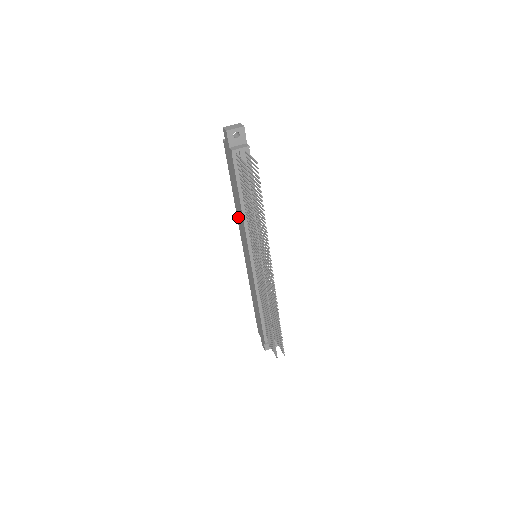
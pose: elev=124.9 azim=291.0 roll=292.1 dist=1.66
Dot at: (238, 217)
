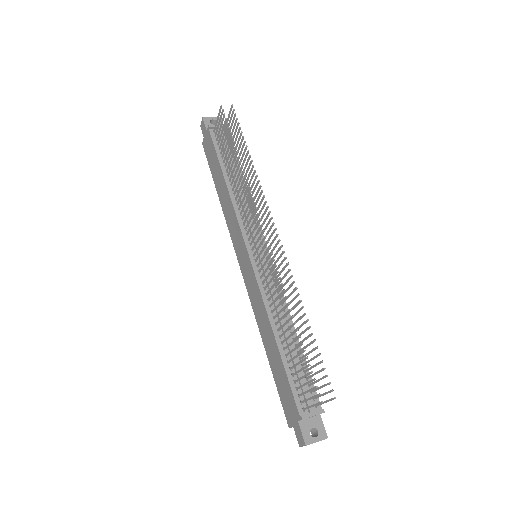
Dot at: (227, 217)
